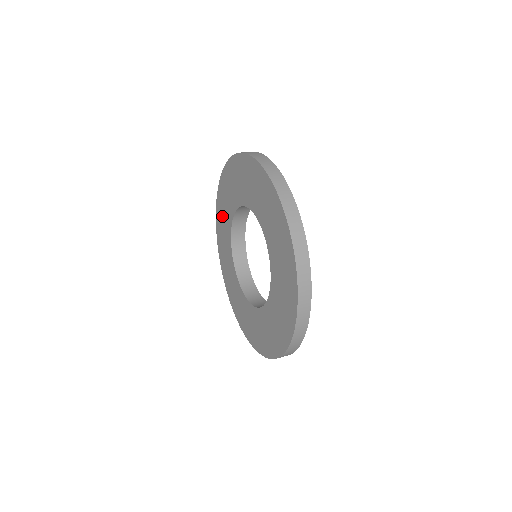
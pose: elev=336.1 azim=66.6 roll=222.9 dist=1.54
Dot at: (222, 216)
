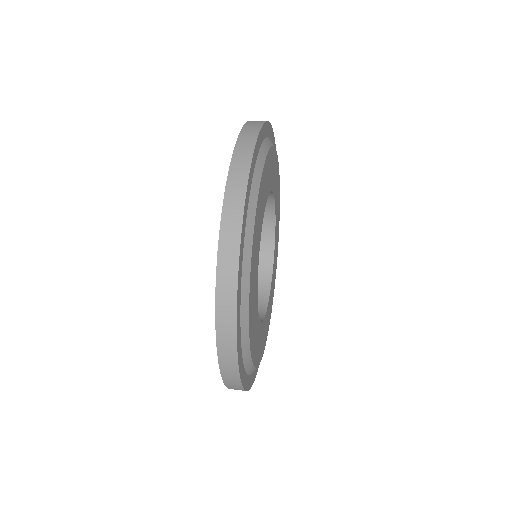
Dot at: occluded
